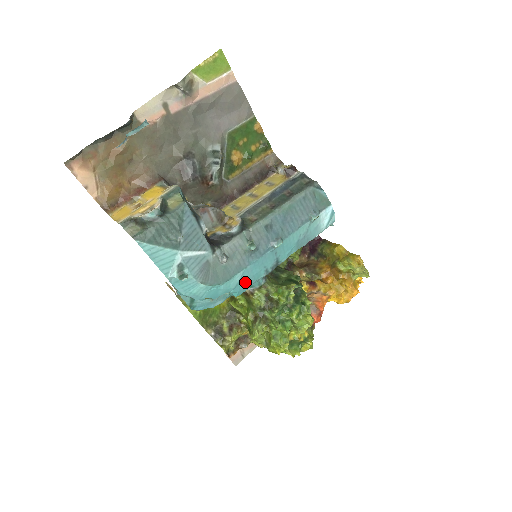
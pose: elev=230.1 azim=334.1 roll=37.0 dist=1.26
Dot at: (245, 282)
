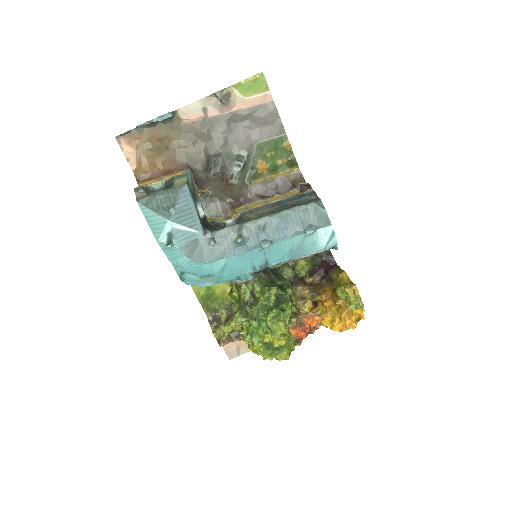
Dot at: (230, 271)
